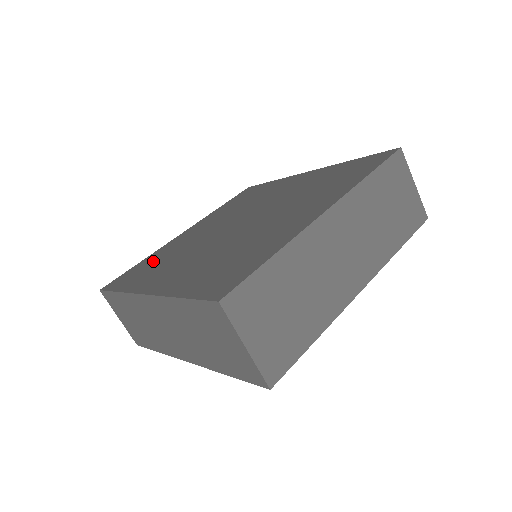
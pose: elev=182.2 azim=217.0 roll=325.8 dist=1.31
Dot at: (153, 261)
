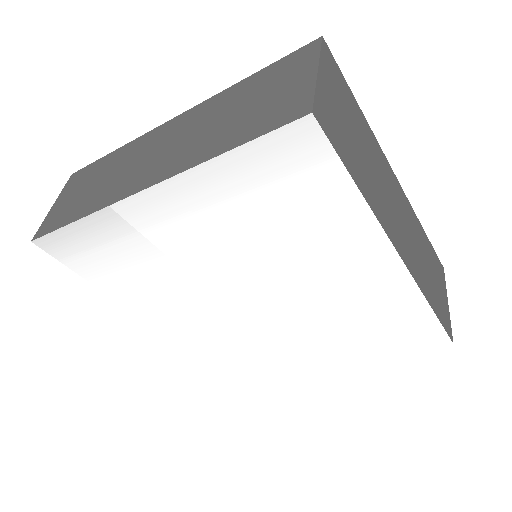
Dot at: occluded
